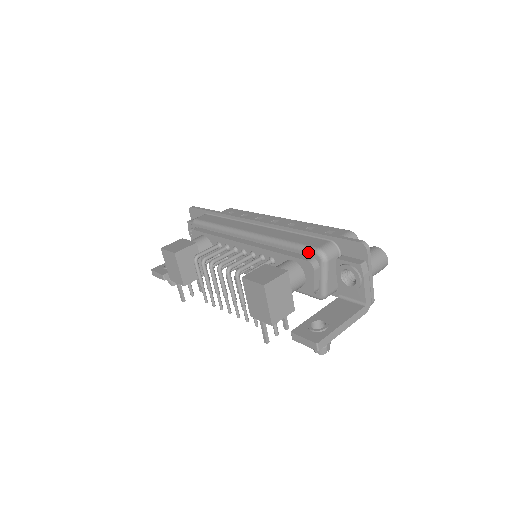
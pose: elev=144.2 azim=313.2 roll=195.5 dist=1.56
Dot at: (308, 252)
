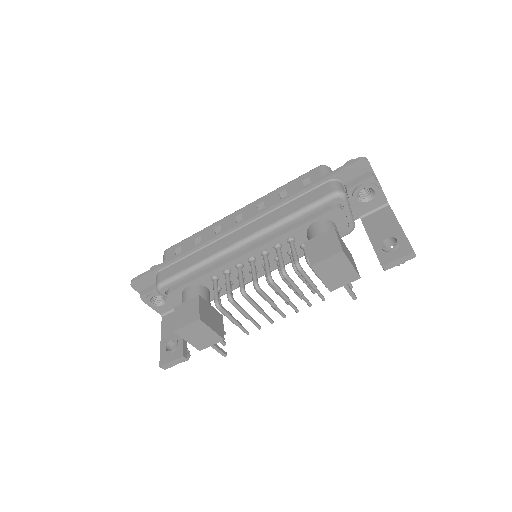
Dot at: (326, 203)
